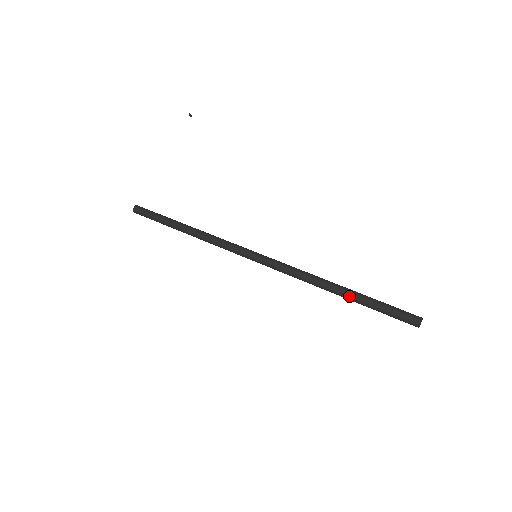
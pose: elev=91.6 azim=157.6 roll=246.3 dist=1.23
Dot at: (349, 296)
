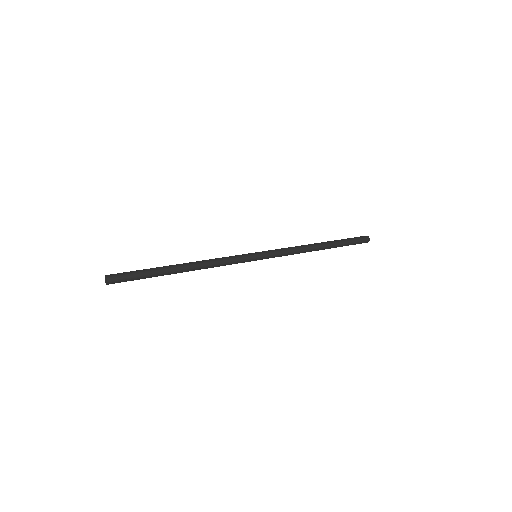
Dot at: (330, 243)
